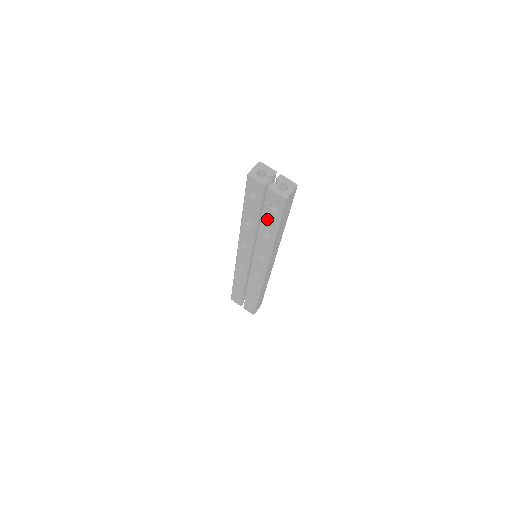
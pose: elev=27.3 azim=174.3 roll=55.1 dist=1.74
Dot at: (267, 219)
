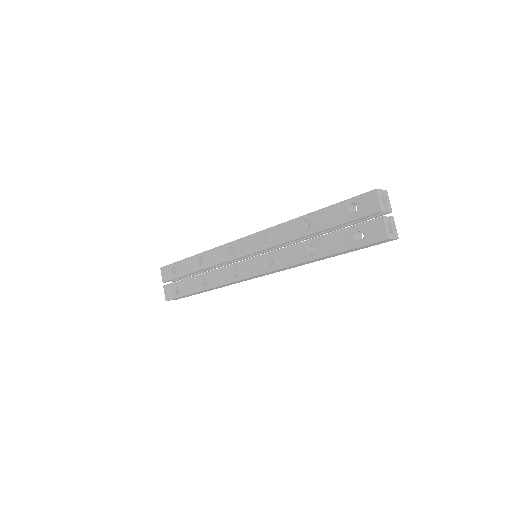
Dot at: (336, 237)
